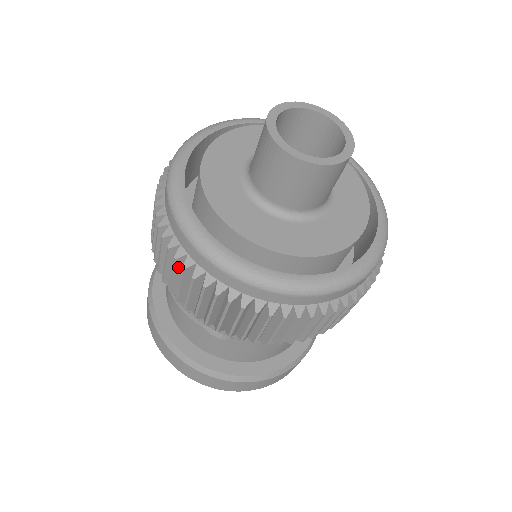
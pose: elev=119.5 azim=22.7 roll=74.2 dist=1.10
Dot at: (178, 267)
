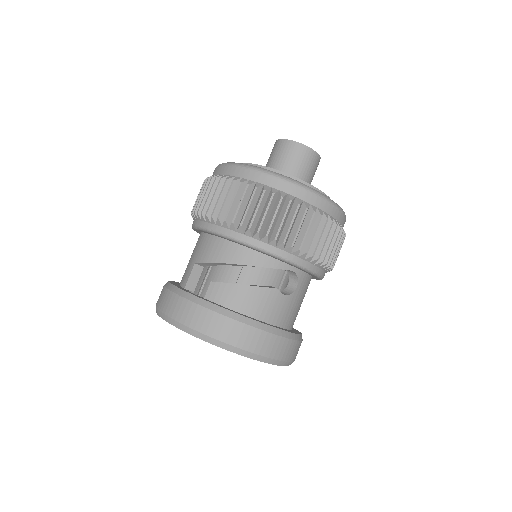
Dot at: (289, 210)
